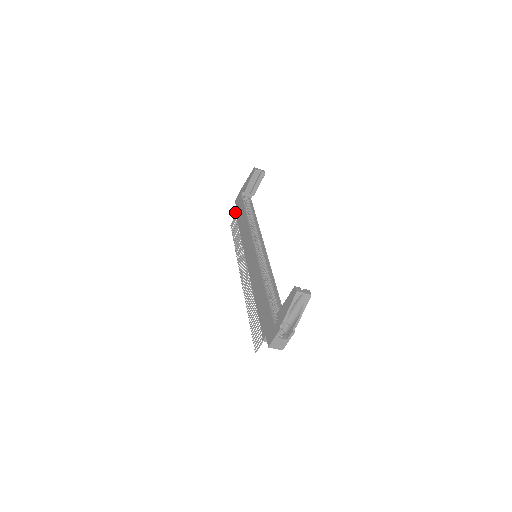
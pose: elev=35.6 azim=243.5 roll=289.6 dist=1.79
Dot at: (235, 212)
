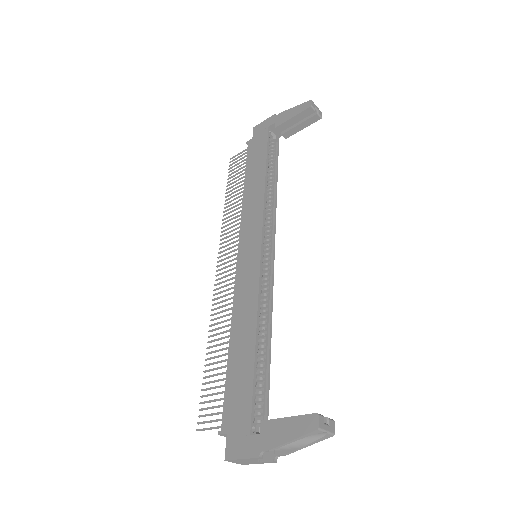
Dot at: (247, 147)
